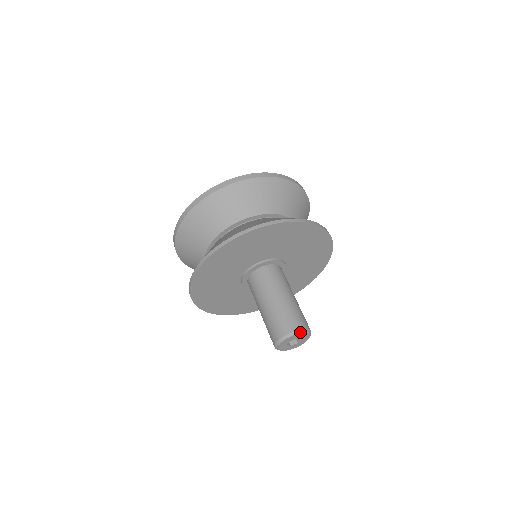
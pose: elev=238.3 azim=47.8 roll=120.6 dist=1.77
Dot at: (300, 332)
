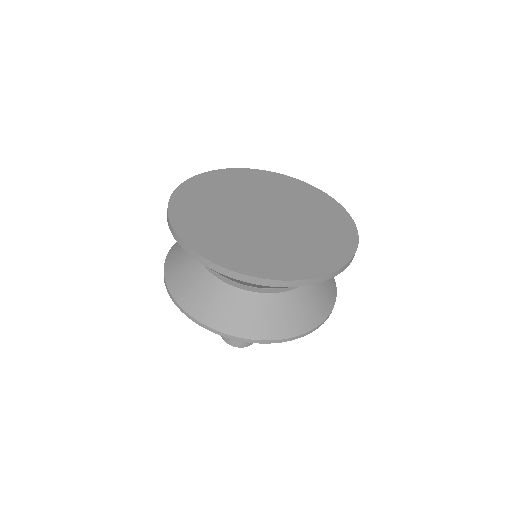
Dot at: occluded
